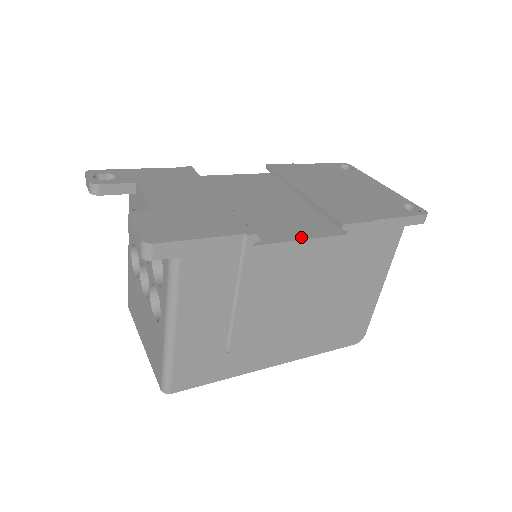
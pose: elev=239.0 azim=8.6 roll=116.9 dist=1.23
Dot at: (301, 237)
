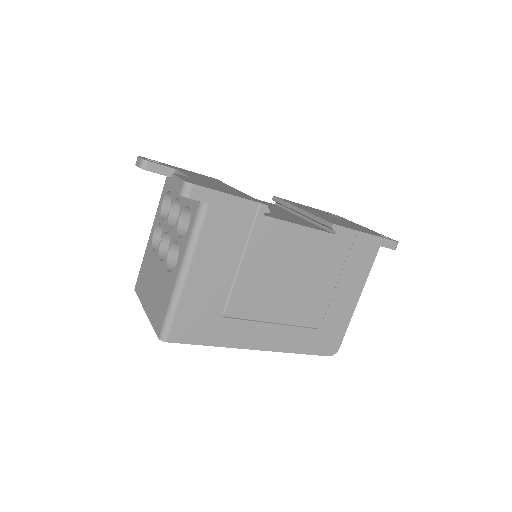
Dot at: (300, 224)
